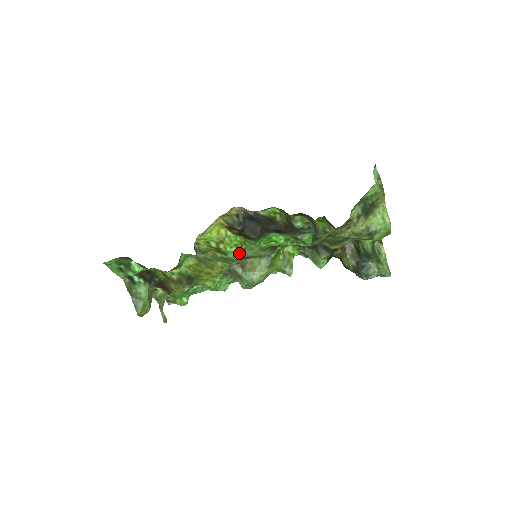
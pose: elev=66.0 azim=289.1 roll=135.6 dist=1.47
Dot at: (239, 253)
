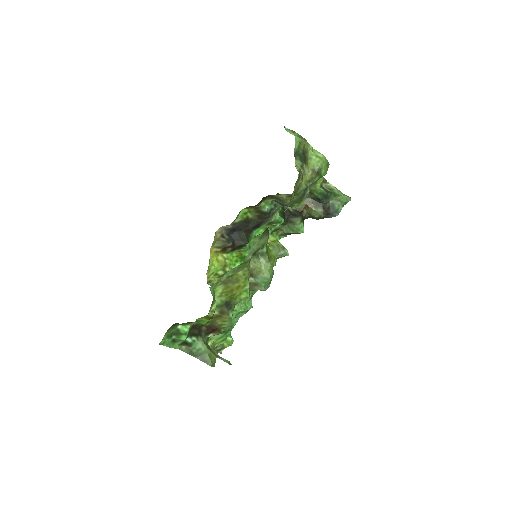
Dot at: (248, 252)
